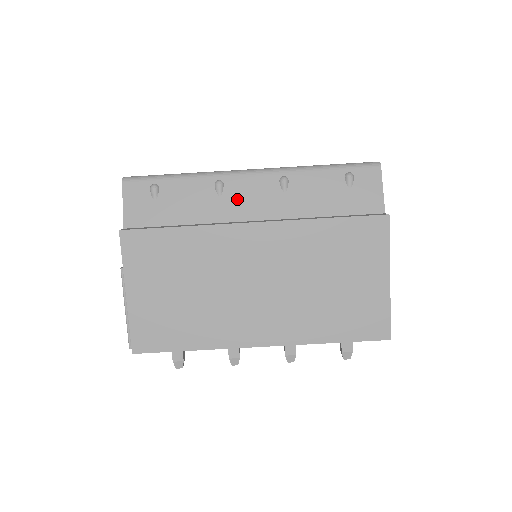
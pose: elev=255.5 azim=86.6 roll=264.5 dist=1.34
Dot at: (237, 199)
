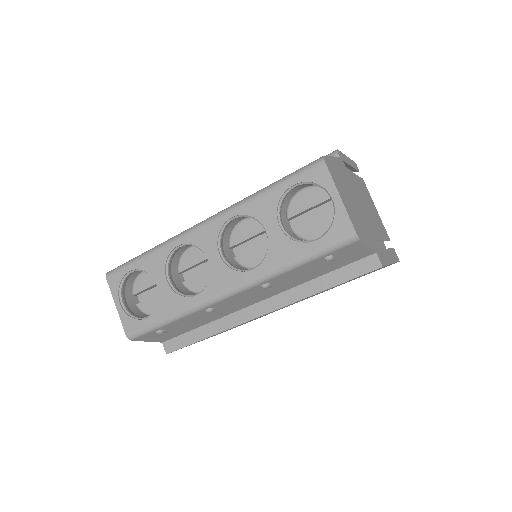
Dot at: (233, 305)
